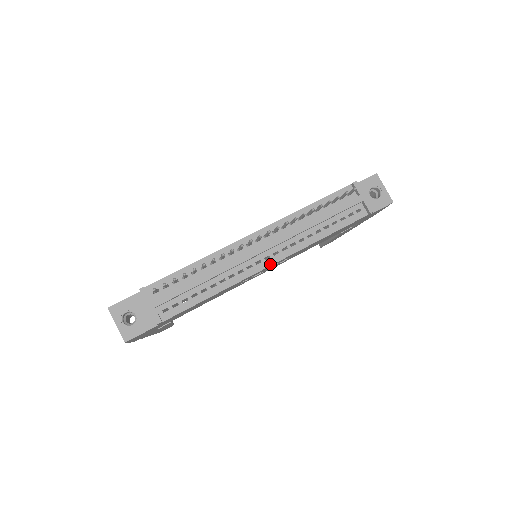
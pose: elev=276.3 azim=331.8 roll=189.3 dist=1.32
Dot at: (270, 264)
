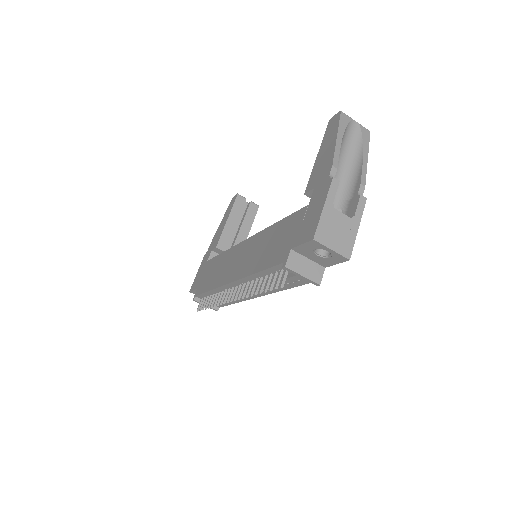
Dot at: occluded
